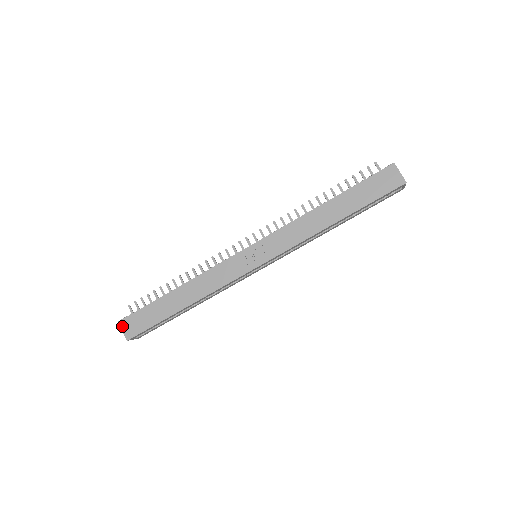
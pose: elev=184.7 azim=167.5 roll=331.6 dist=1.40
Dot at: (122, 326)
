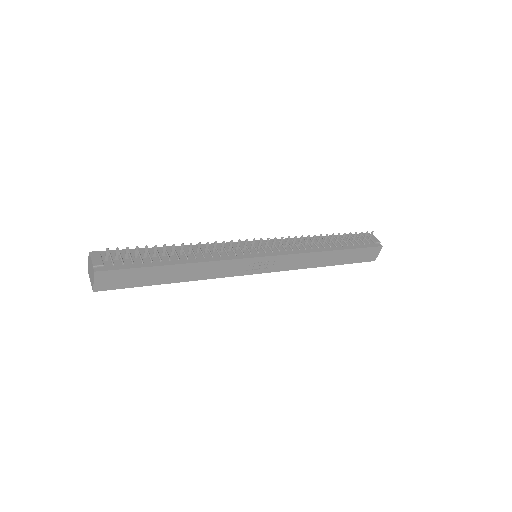
Dot at: (97, 277)
